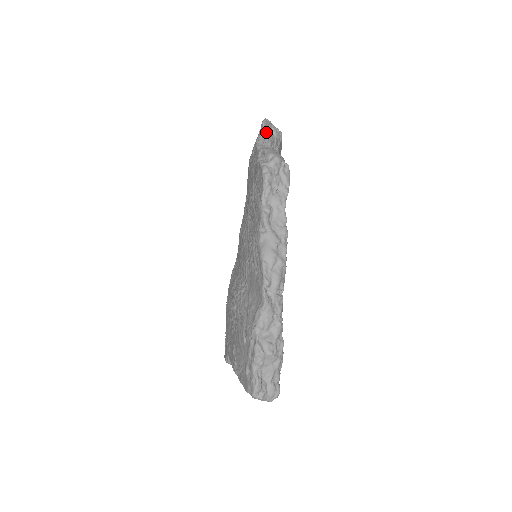
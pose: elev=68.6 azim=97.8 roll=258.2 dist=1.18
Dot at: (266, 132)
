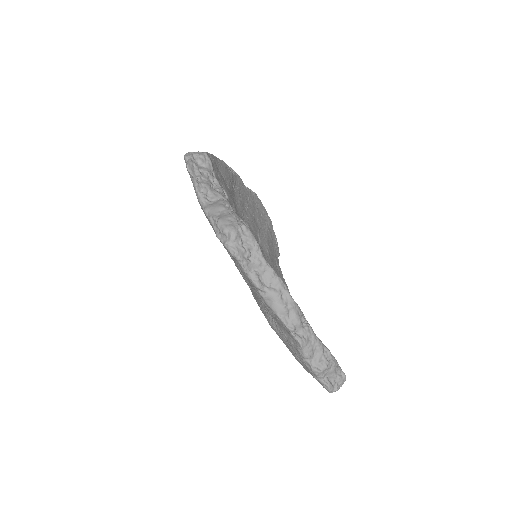
Dot at: (198, 180)
